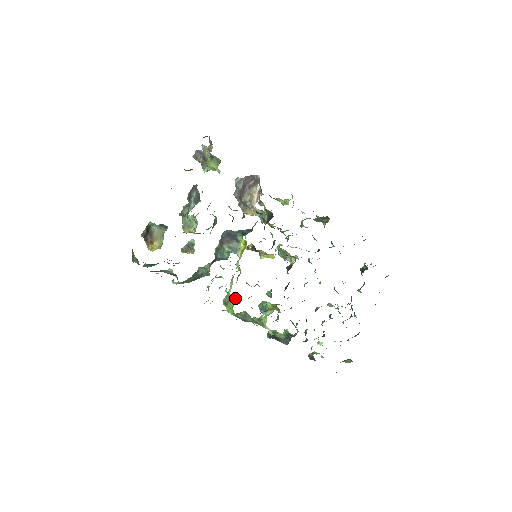
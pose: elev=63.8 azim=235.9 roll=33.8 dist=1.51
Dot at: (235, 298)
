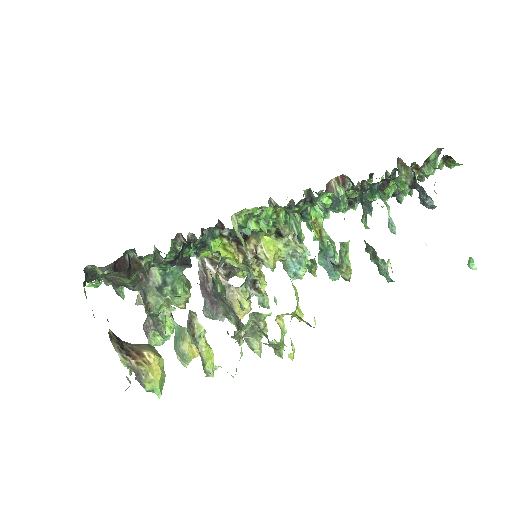
Dot at: occluded
